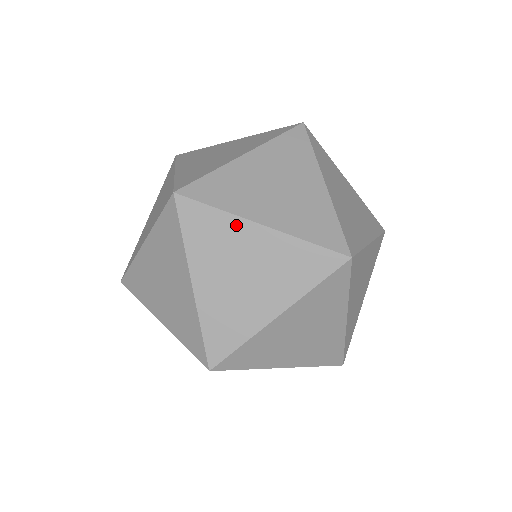
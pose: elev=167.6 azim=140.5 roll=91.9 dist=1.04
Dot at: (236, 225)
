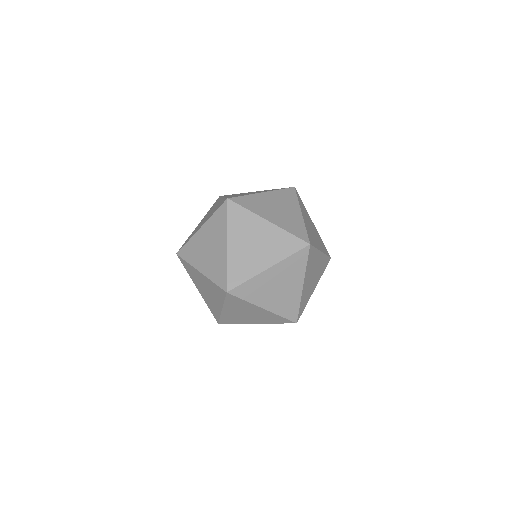
Dot at: (260, 278)
